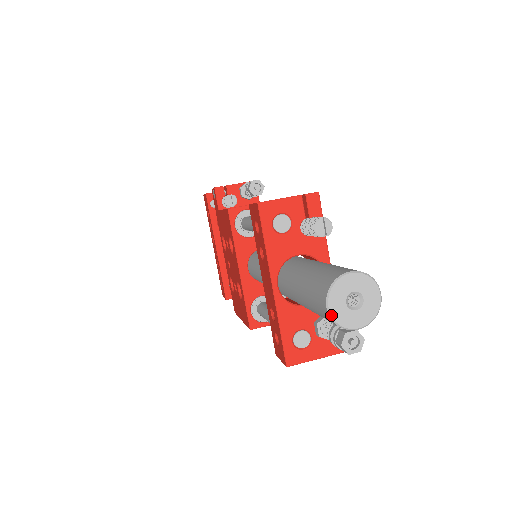
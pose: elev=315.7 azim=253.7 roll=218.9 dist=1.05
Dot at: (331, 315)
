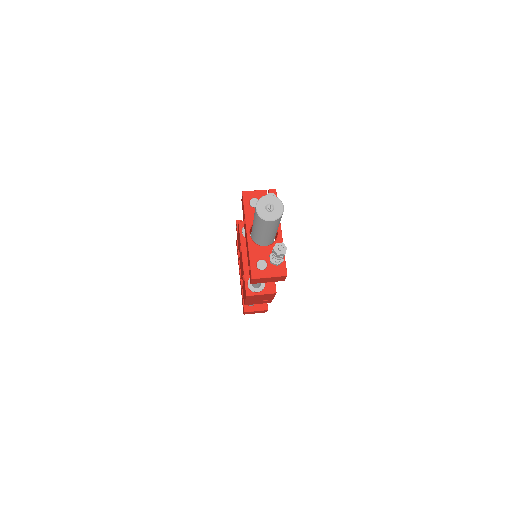
Dot at: (257, 212)
